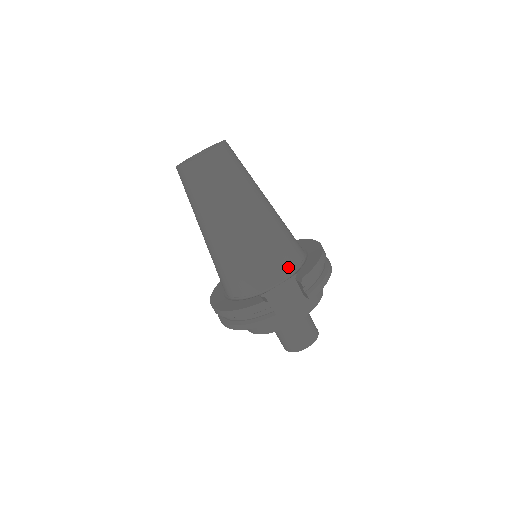
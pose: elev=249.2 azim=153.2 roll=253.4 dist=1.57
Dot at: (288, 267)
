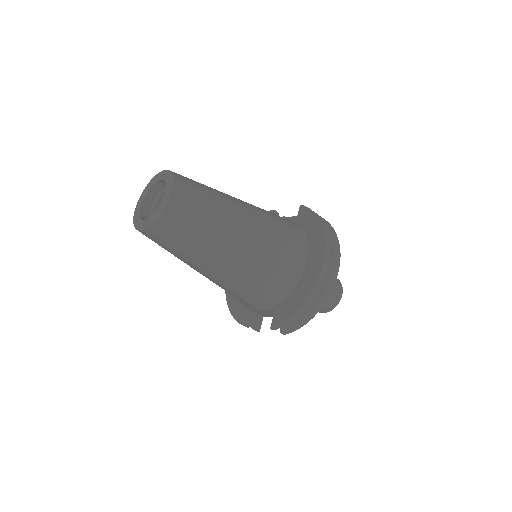
Dot at: (266, 303)
